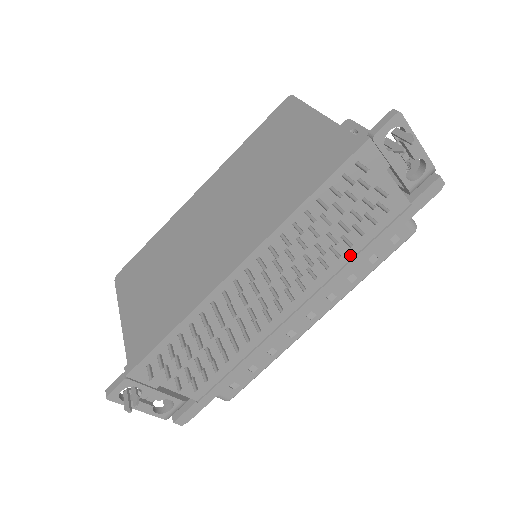
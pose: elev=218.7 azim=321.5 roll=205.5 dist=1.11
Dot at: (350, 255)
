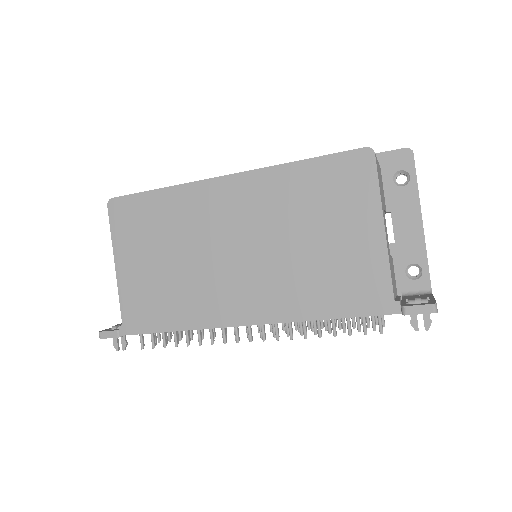
Dot at: occluded
